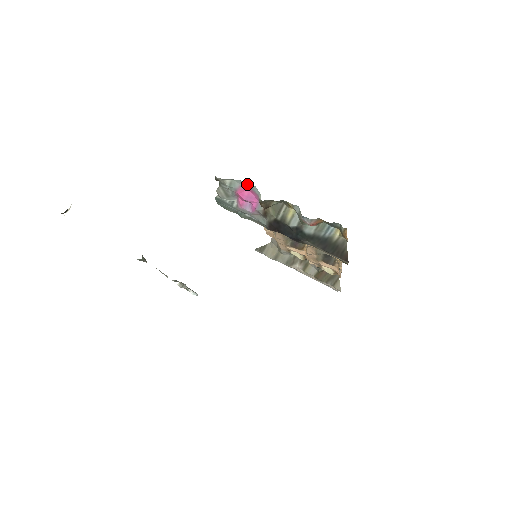
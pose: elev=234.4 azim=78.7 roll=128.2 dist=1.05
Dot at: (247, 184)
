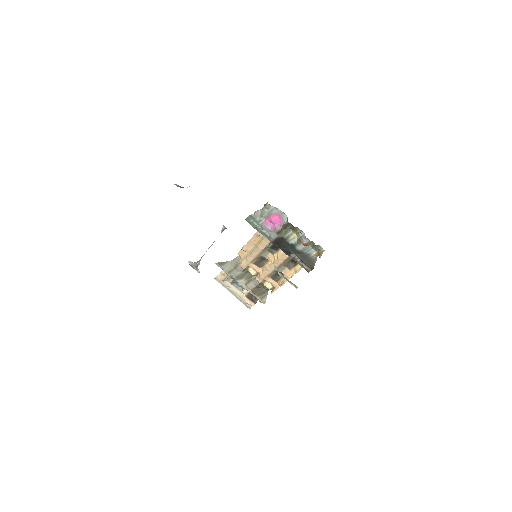
Dot at: (281, 213)
